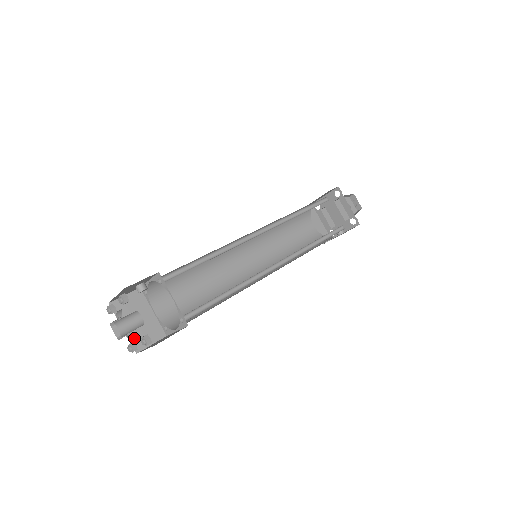
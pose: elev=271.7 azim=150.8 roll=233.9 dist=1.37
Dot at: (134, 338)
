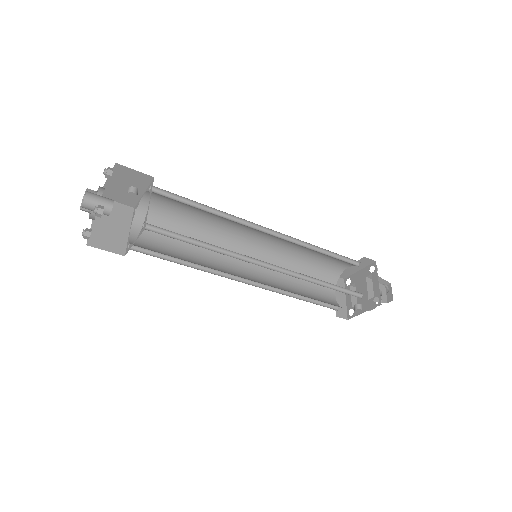
Dot at: (93, 219)
